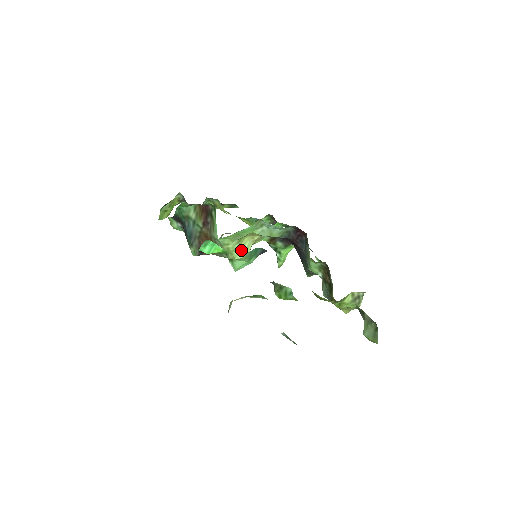
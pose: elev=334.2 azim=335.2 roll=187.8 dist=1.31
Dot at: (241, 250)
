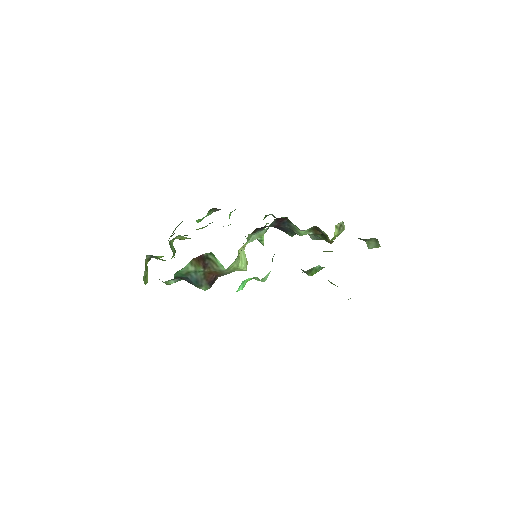
Dot at: (242, 261)
